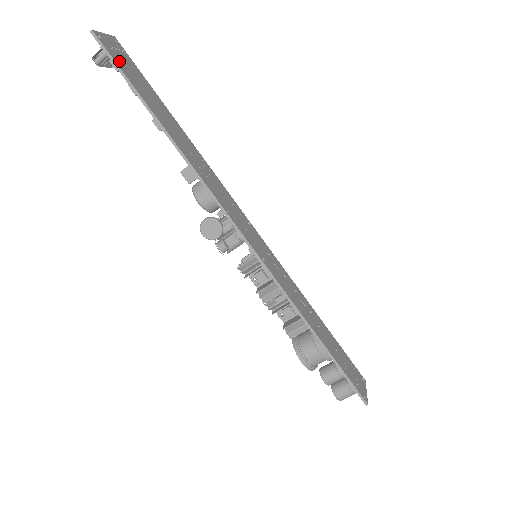
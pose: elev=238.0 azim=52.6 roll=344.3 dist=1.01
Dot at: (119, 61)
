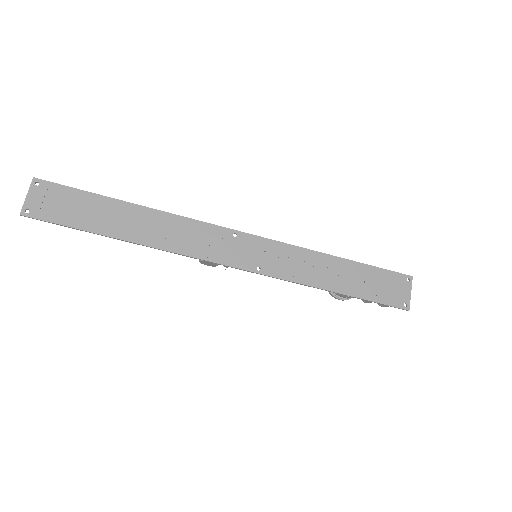
Dot at: (53, 214)
